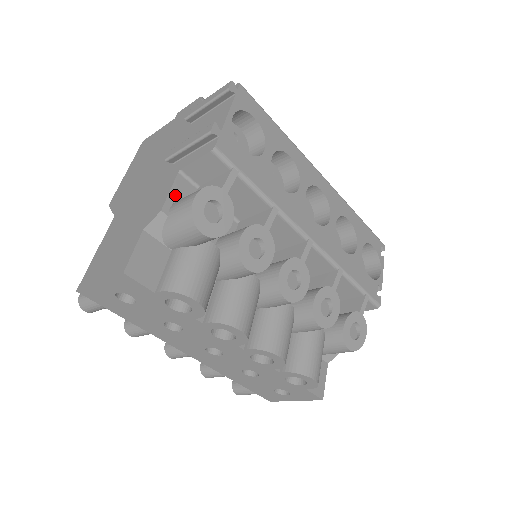
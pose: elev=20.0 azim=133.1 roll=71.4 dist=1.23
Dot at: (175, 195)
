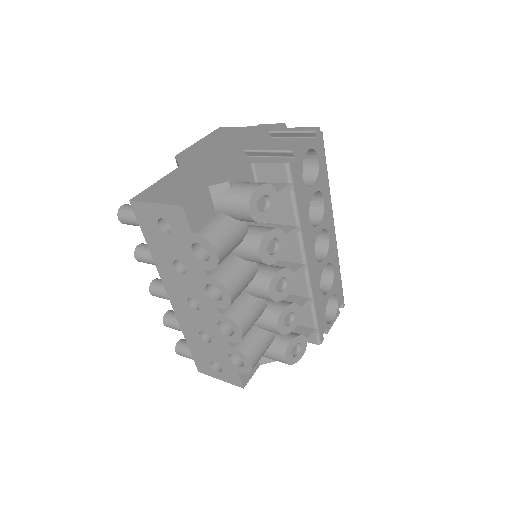
Dot at: (241, 177)
